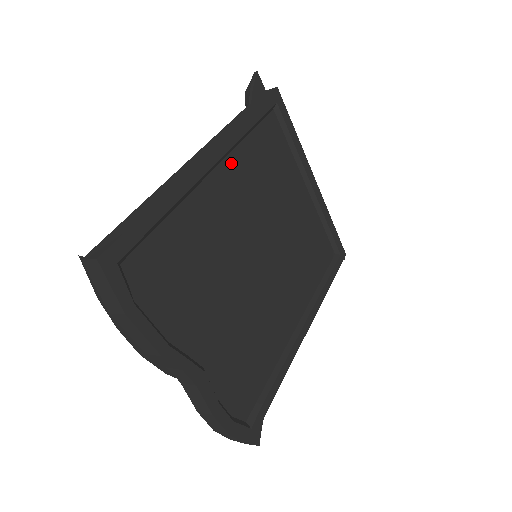
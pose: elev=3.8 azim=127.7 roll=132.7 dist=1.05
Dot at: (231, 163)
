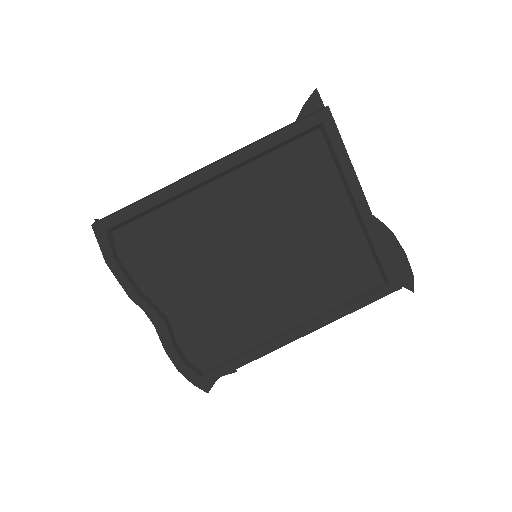
Dot at: (241, 175)
